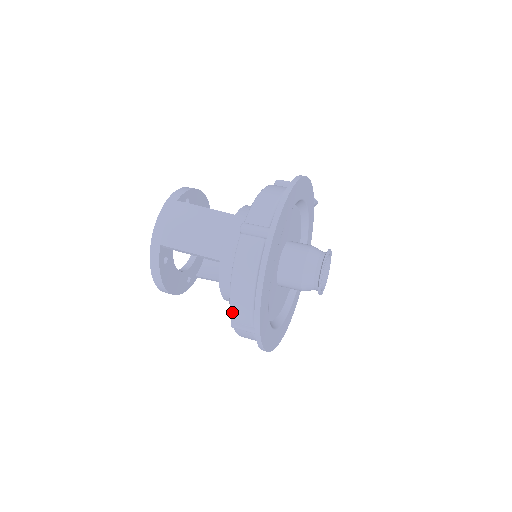
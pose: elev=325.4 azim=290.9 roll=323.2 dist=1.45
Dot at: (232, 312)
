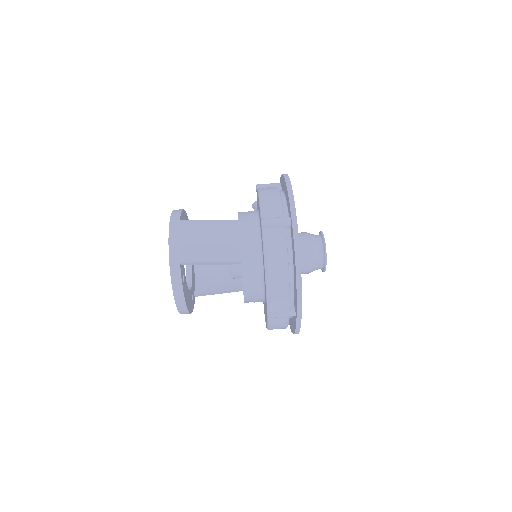
Dot at: (270, 302)
